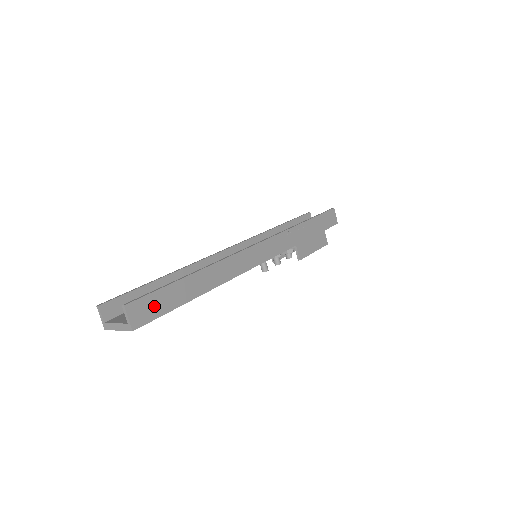
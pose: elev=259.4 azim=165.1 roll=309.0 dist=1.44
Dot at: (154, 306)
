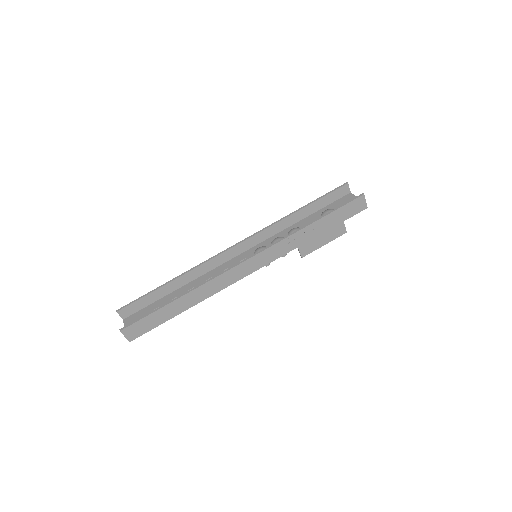
Dot at: (144, 326)
